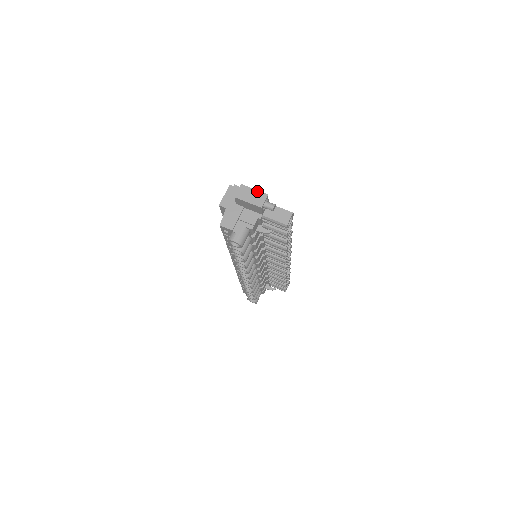
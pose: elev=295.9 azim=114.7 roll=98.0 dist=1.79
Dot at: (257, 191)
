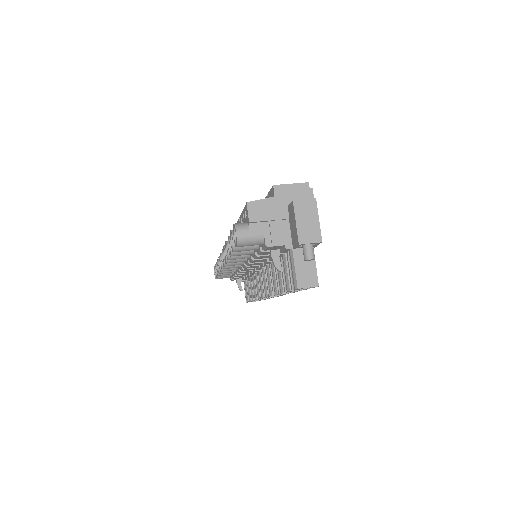
Dot at: (318, 225)
